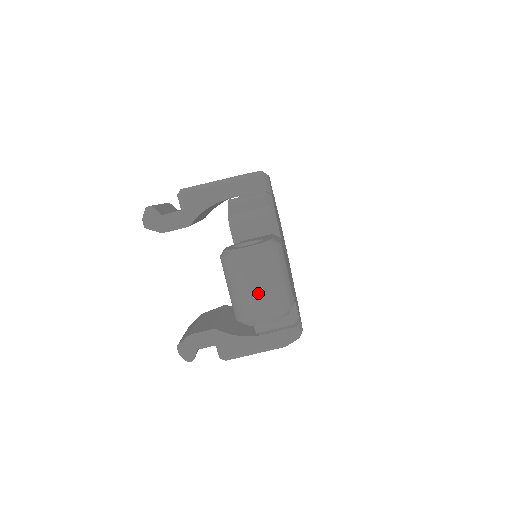
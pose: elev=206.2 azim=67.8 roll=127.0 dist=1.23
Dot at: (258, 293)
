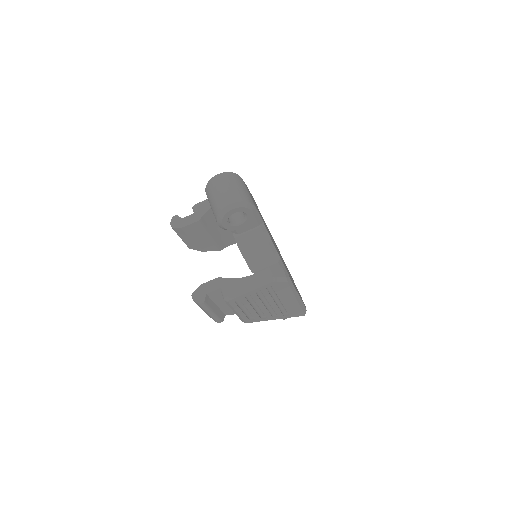
Dot at: (225, 192)
